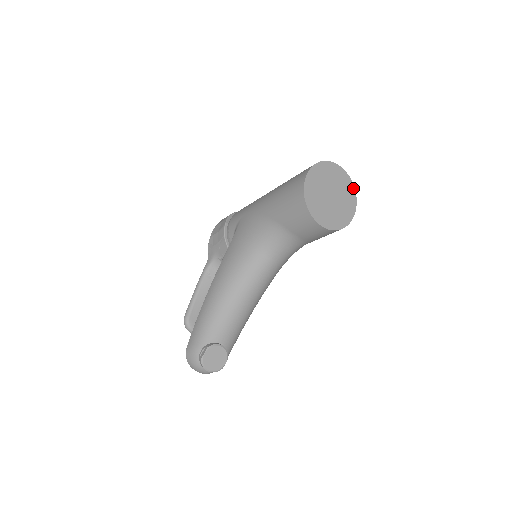
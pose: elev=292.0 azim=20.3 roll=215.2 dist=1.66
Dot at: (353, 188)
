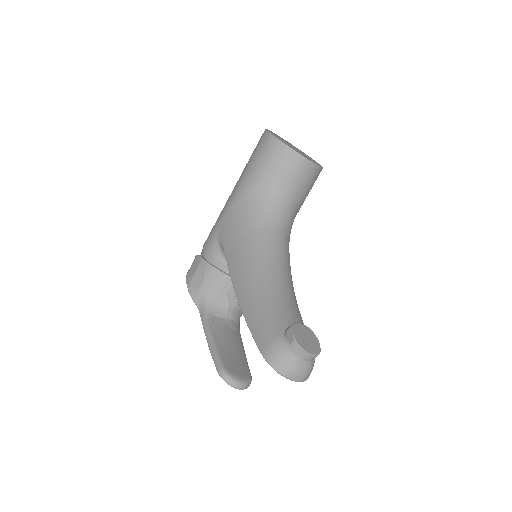
Dot at: occluded
